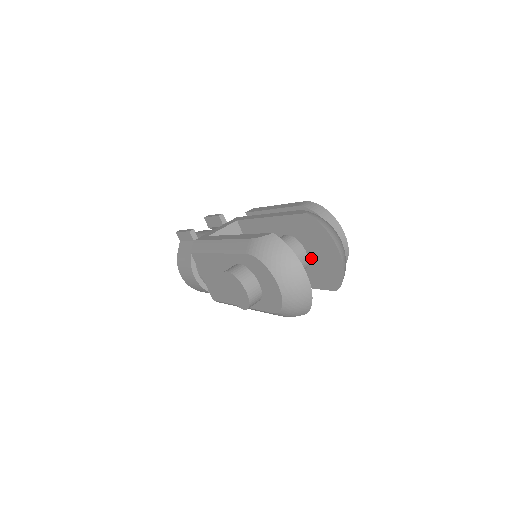
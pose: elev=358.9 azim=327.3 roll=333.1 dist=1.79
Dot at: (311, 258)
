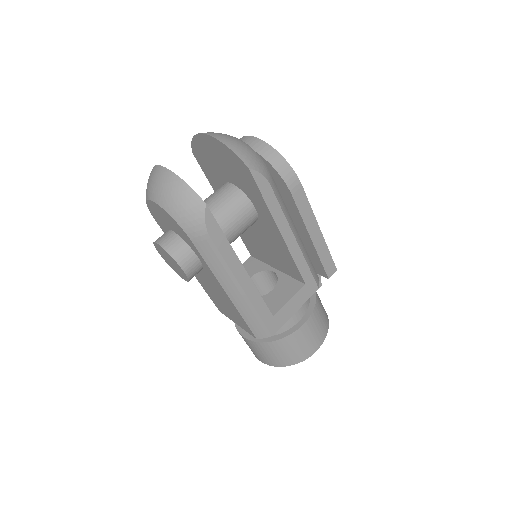
Dot at: (232, 180)
